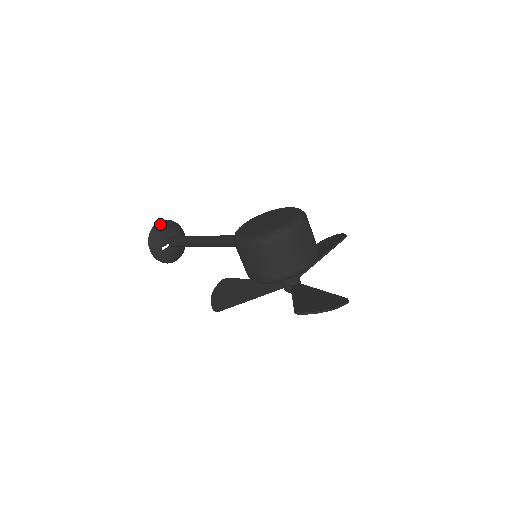
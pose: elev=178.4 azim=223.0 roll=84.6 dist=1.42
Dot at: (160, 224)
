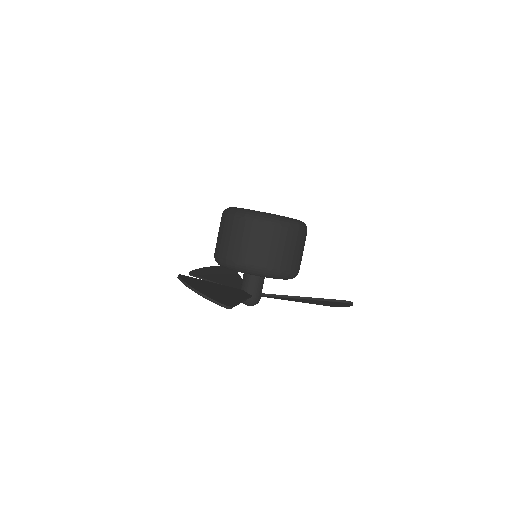
Dot at: occluded
